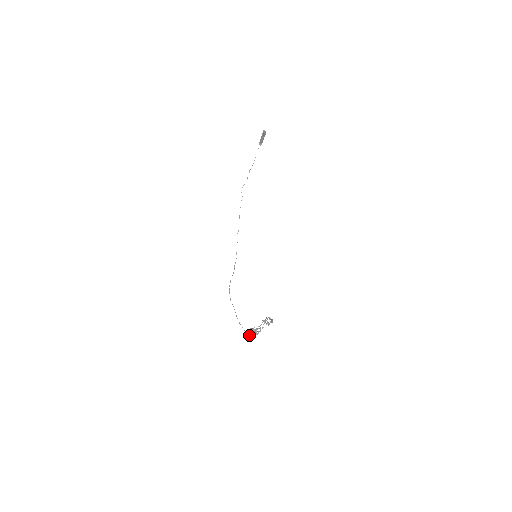
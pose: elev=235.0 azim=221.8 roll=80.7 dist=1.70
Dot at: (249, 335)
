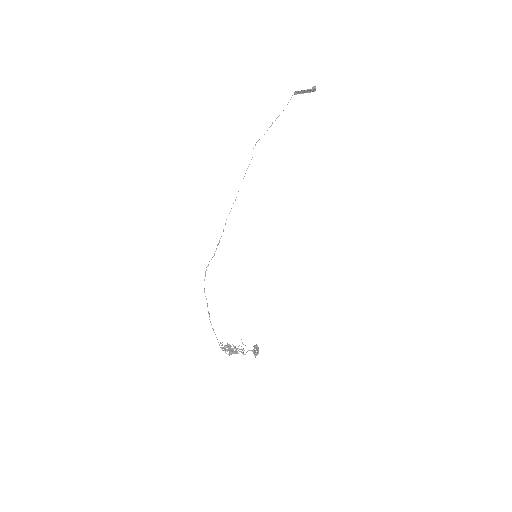
Dot at: (223, 350)
